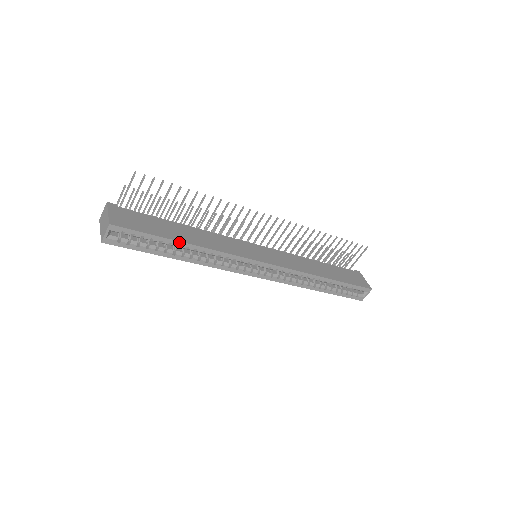
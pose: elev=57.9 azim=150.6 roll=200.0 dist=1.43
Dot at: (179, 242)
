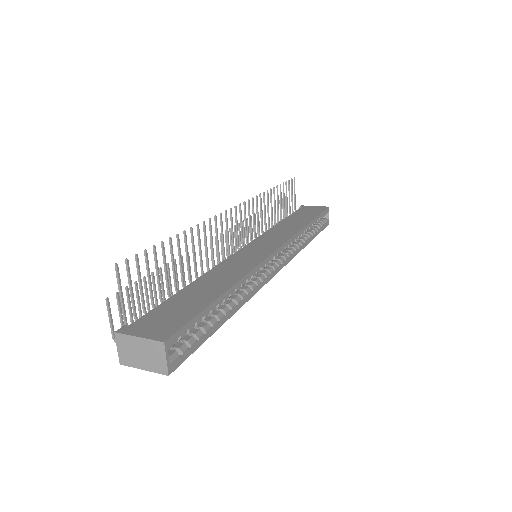
Dot at: (222, 296)
